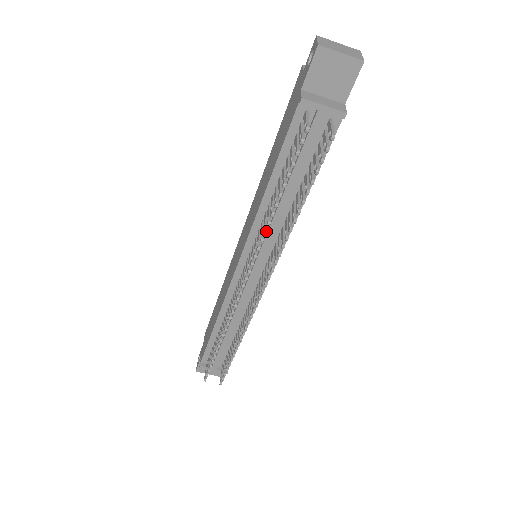
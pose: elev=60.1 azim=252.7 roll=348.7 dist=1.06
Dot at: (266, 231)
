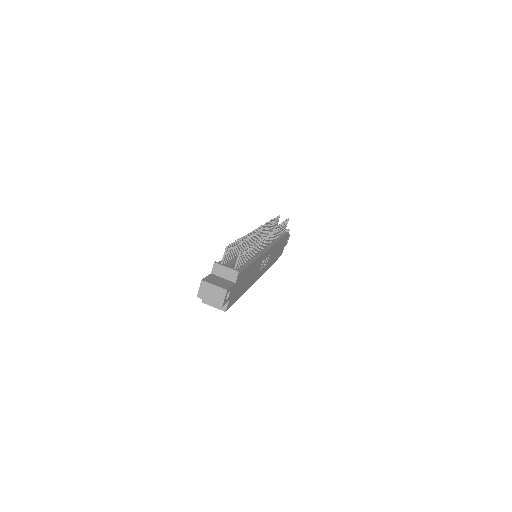
Dot at: (269, 222)
